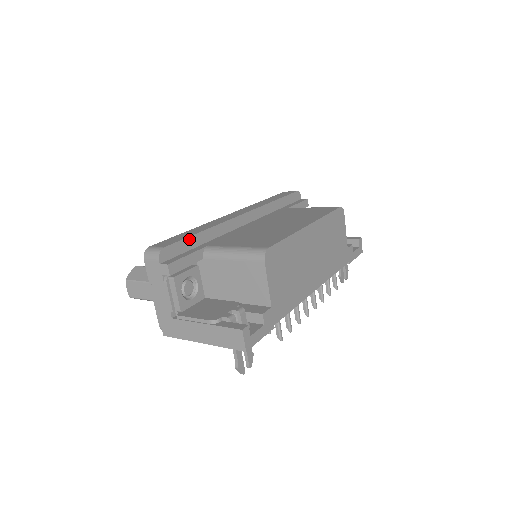
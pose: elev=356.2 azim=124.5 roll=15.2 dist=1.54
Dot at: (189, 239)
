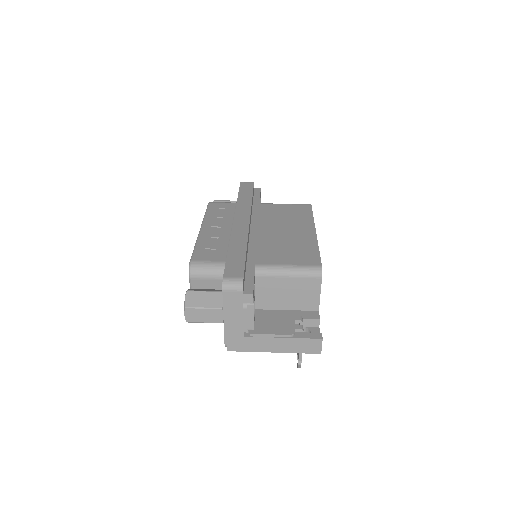
Dot at: (245, 262)
